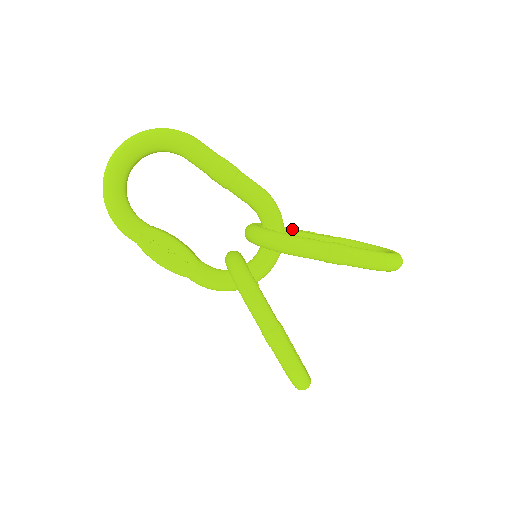
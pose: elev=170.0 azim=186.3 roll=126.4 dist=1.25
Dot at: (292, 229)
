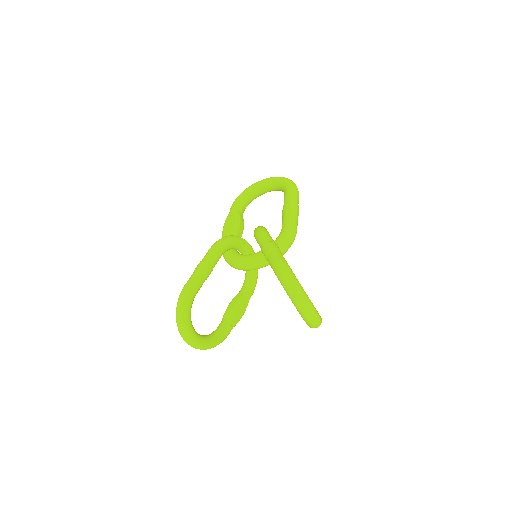
Dot at: occluded
